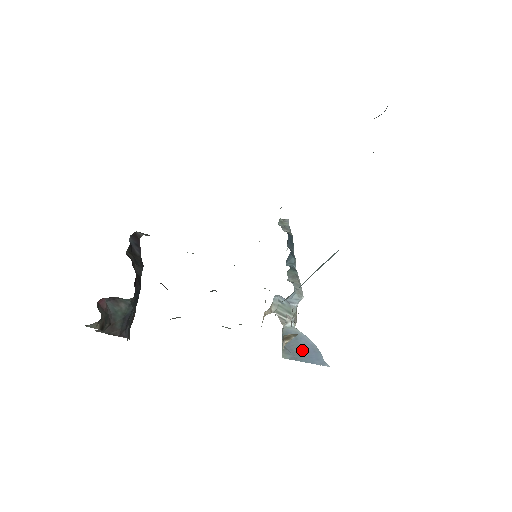
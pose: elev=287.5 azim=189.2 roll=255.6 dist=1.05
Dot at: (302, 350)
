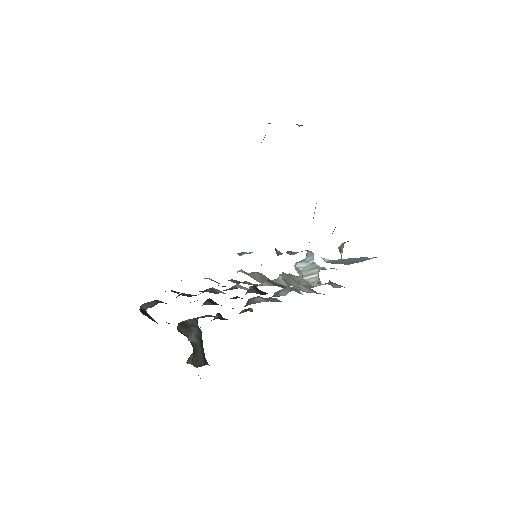
Dot at: (352, 261)
